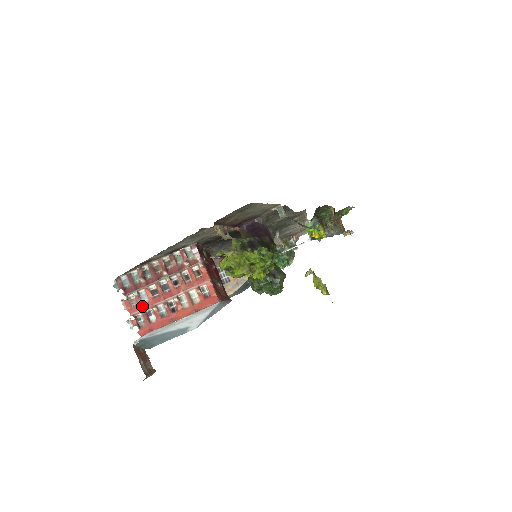
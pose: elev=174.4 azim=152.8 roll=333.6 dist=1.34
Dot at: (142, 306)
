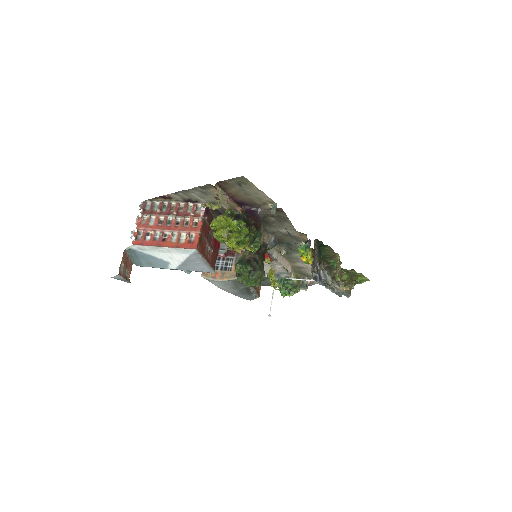
Dot at: (147, 226)
